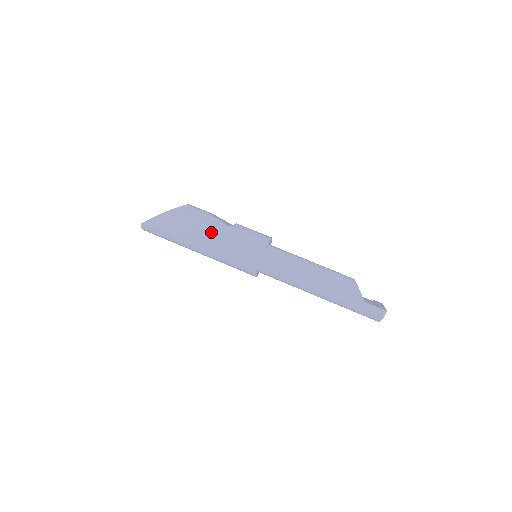
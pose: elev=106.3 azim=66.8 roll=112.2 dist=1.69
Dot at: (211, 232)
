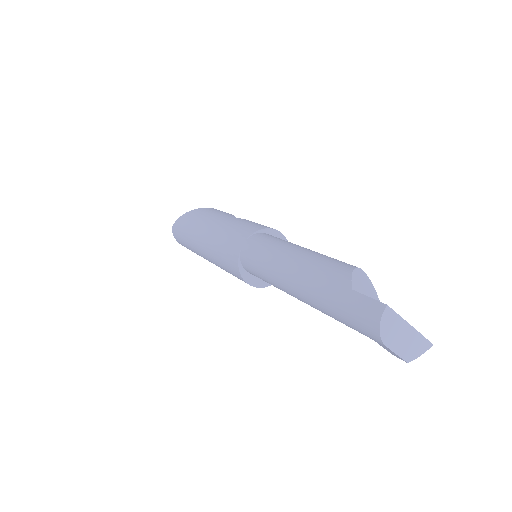
Dot at: (214, 222)
